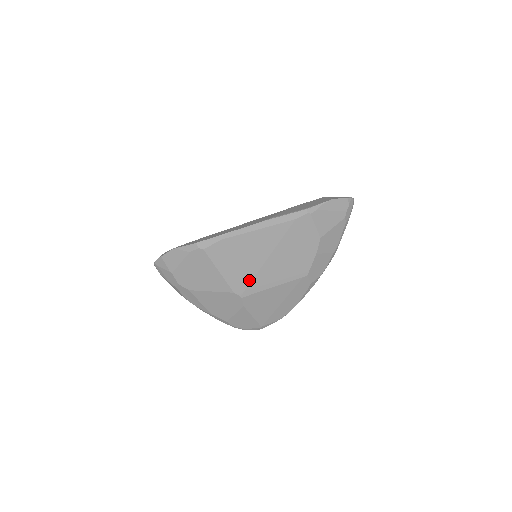
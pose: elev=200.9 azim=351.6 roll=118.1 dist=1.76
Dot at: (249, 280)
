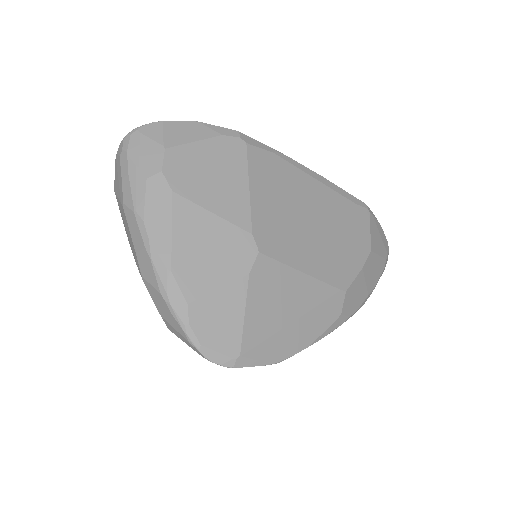
Dot at: (280, 233)
